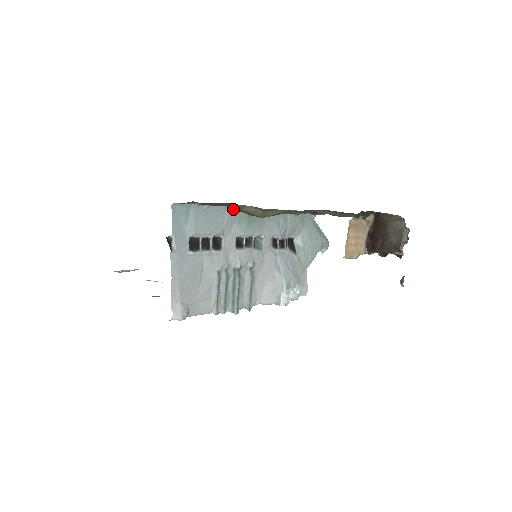
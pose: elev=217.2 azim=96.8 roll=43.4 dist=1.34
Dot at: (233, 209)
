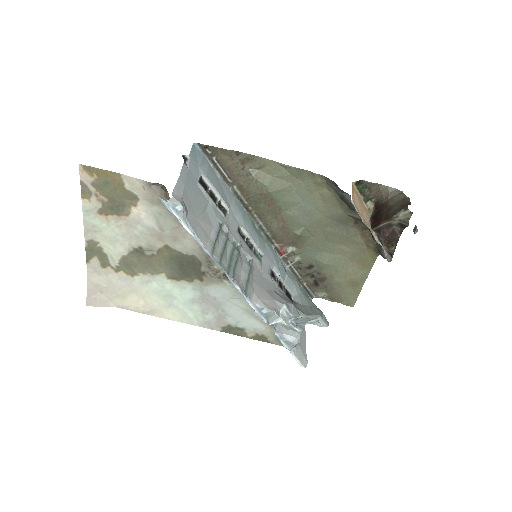
Dot at: (239, 204)
